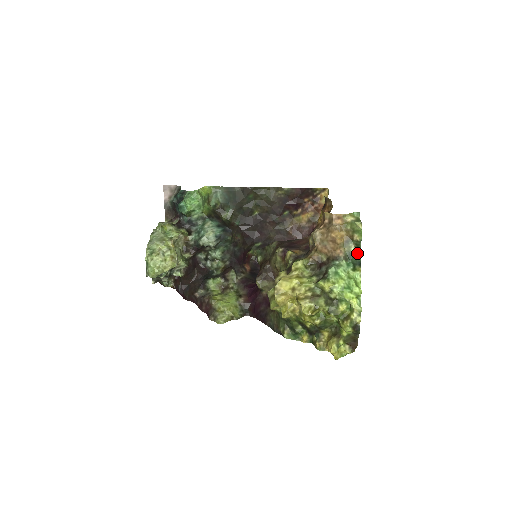
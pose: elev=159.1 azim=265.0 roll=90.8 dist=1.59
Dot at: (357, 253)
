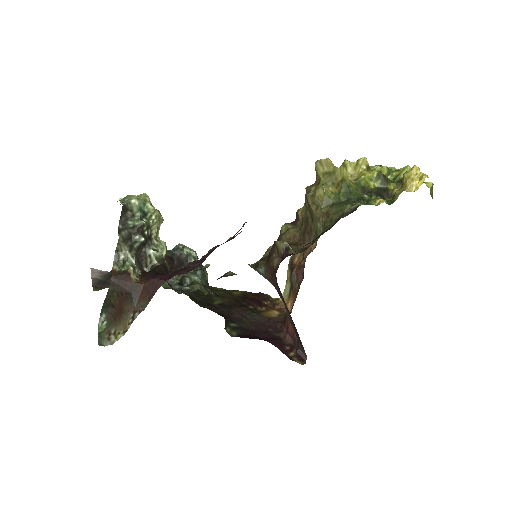
Dot at: occluded
